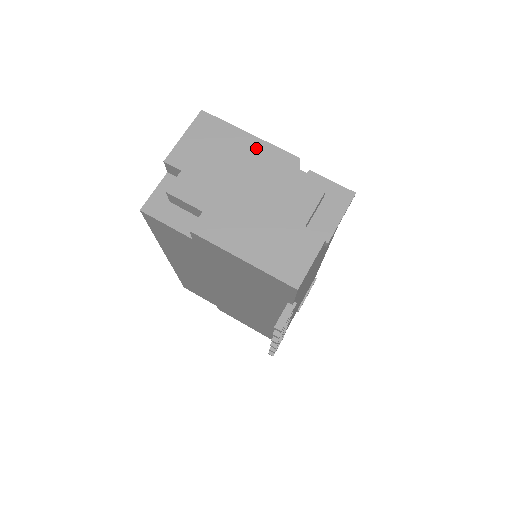
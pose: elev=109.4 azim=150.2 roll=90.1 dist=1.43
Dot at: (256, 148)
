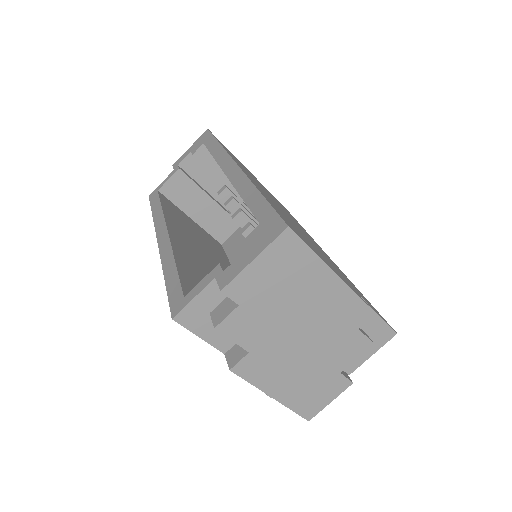
Dot at: (331, 289)
